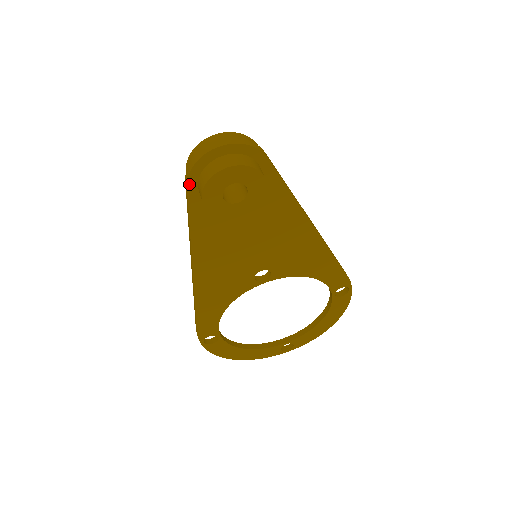
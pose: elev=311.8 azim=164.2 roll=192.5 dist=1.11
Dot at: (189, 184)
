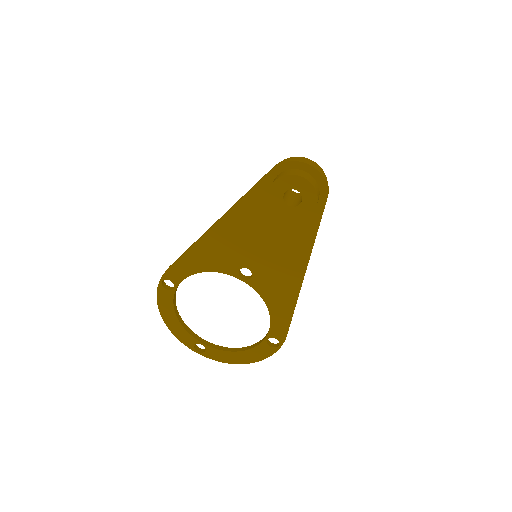
Dot at: (275, 169)
